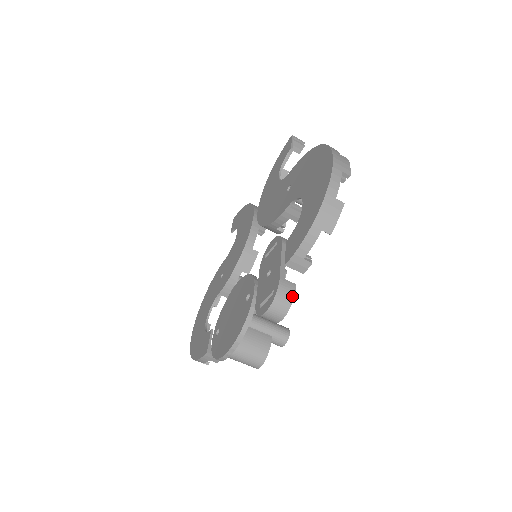
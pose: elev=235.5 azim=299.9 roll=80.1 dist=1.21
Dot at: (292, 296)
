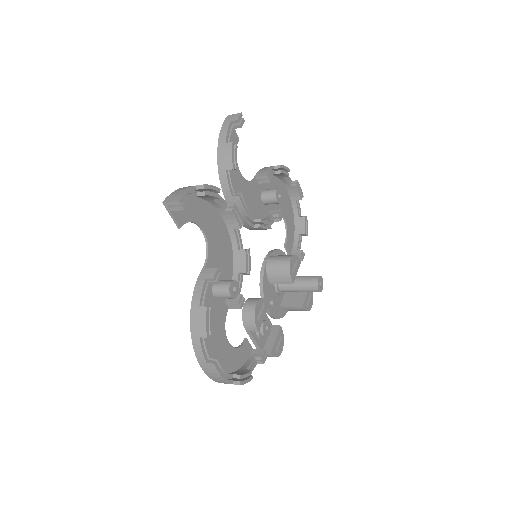
Dot at: occluded
